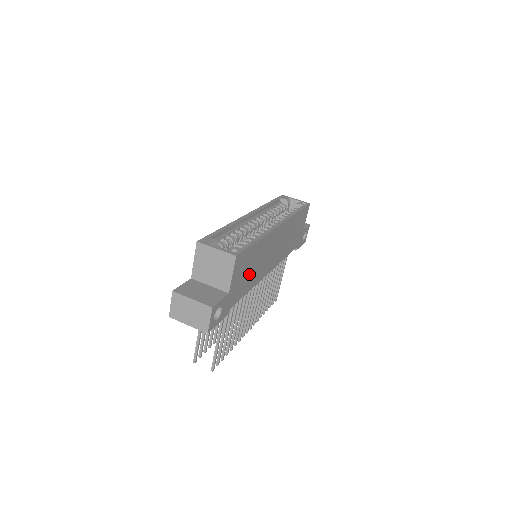
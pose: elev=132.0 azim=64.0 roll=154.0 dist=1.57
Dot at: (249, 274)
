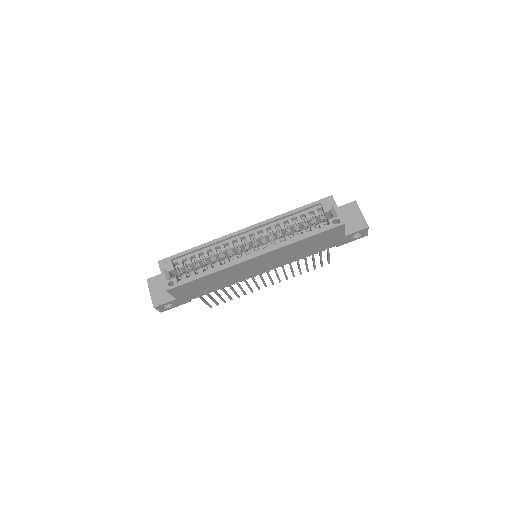
Dot at: (209, 286)
